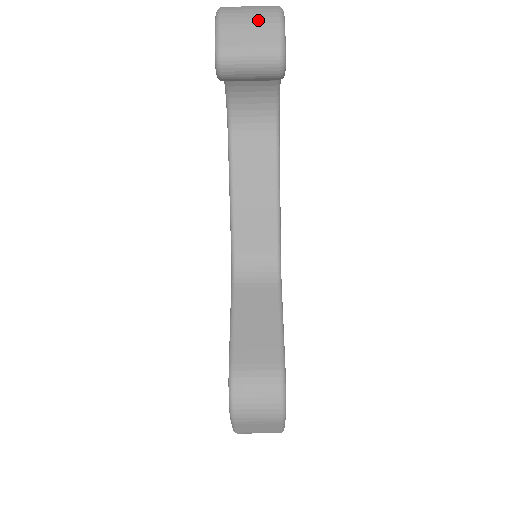
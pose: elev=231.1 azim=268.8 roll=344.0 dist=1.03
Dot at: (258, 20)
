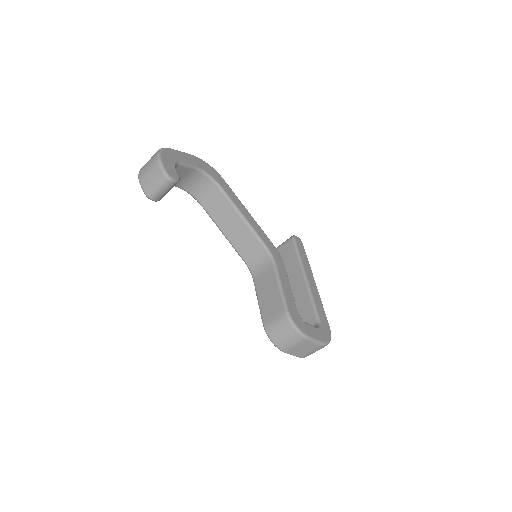
Dot at: (151, 168)
